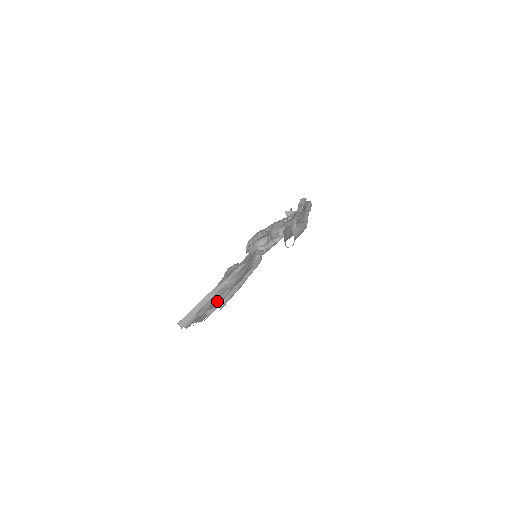
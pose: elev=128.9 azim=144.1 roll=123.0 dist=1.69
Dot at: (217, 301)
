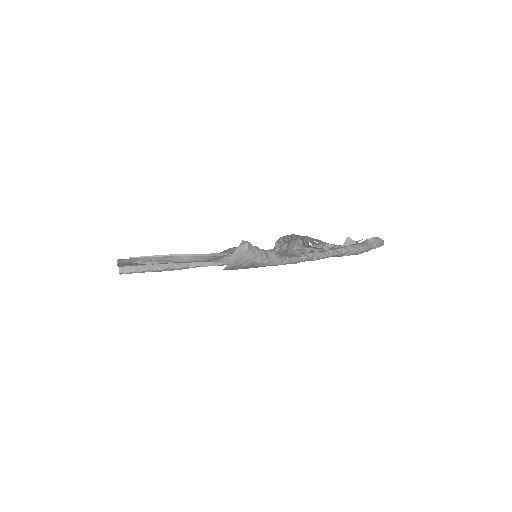
Dot at: (141, 263)
